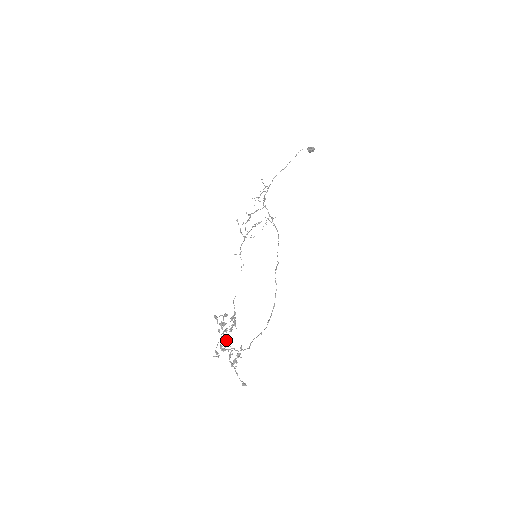
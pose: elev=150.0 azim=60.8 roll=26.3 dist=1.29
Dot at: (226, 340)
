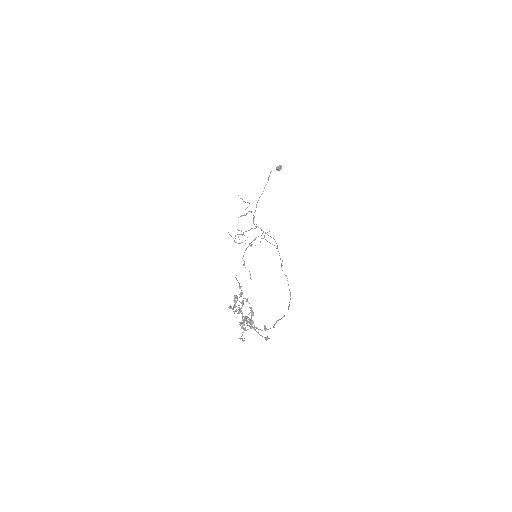
Dot at: (240, 312)
